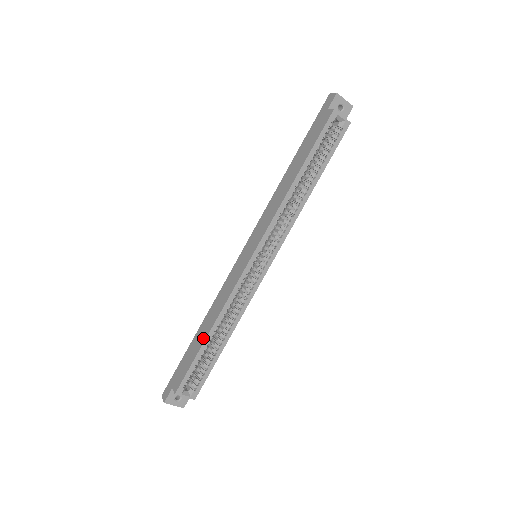
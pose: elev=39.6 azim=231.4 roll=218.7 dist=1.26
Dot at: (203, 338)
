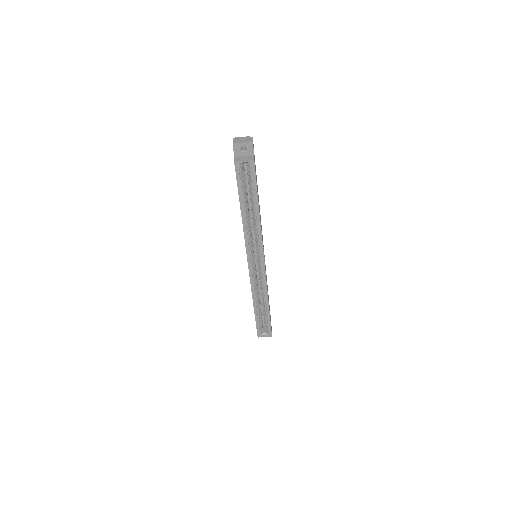
Dot at: (254, 308)
